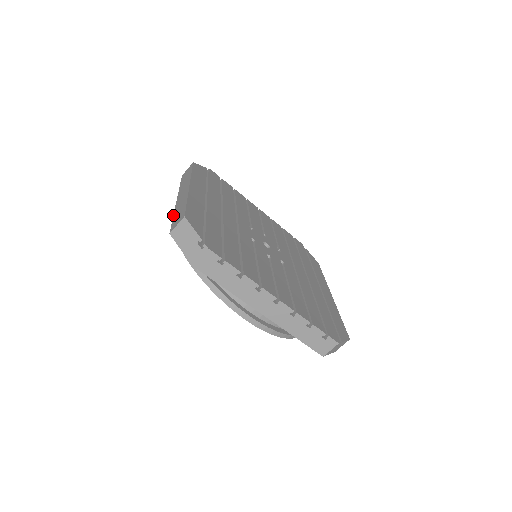
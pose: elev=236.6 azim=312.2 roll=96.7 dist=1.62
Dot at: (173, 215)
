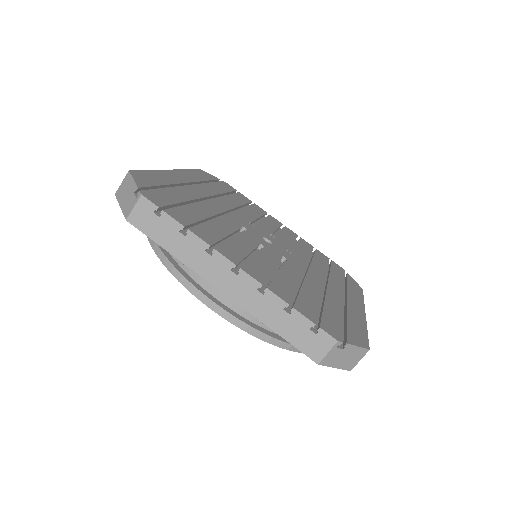
Dot at: occluded
